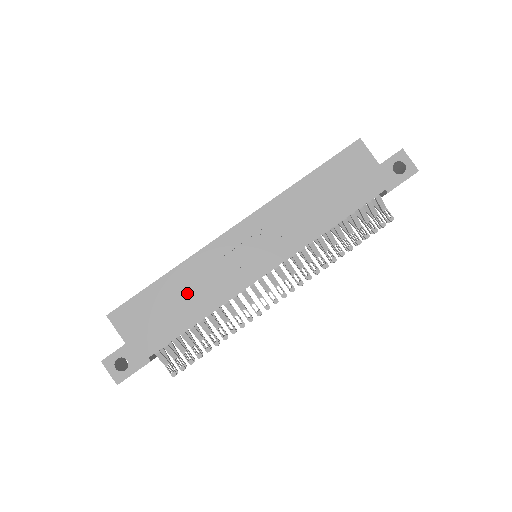
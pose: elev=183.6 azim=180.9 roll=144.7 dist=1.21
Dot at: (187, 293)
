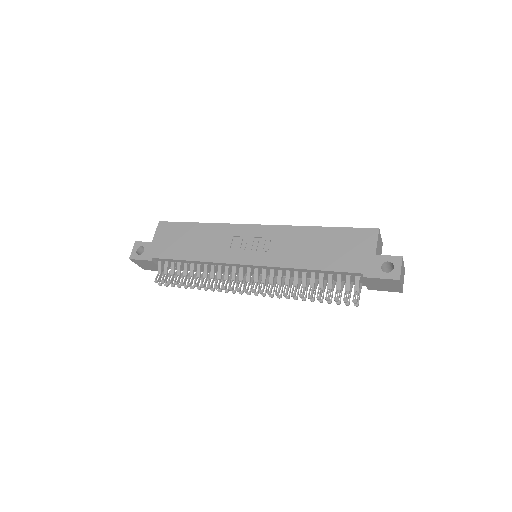
Dot at: (200, 241)
